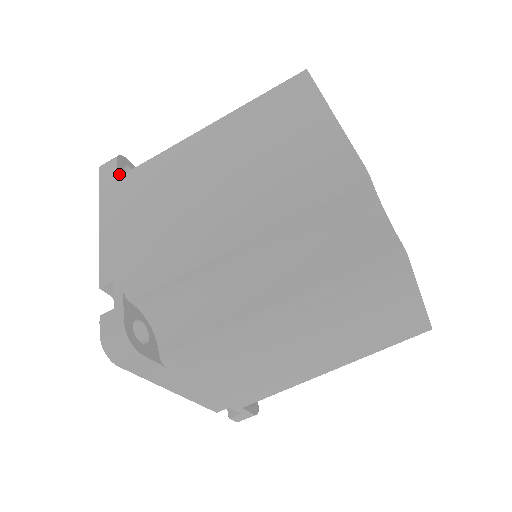
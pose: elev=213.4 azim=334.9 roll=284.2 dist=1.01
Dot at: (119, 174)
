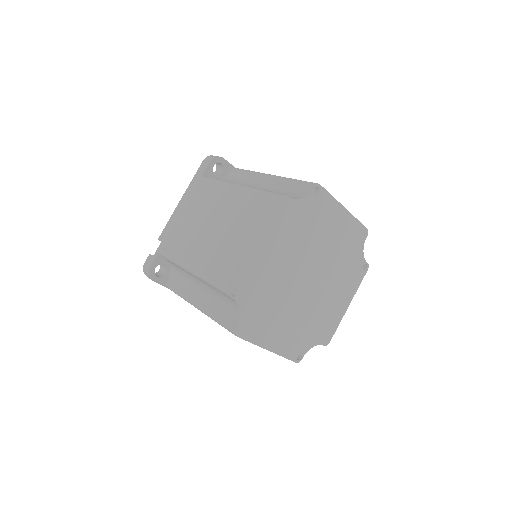
Dot at: (205, 174)
